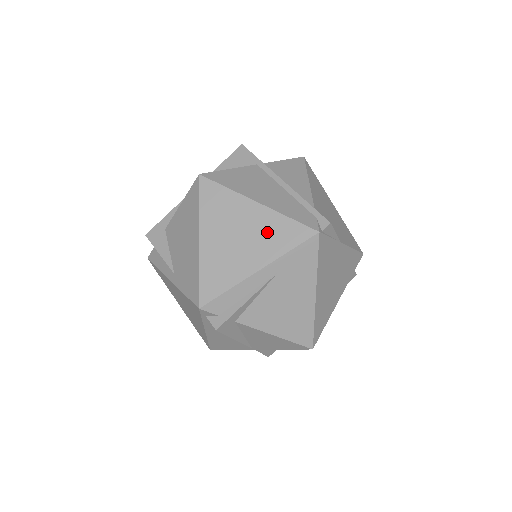
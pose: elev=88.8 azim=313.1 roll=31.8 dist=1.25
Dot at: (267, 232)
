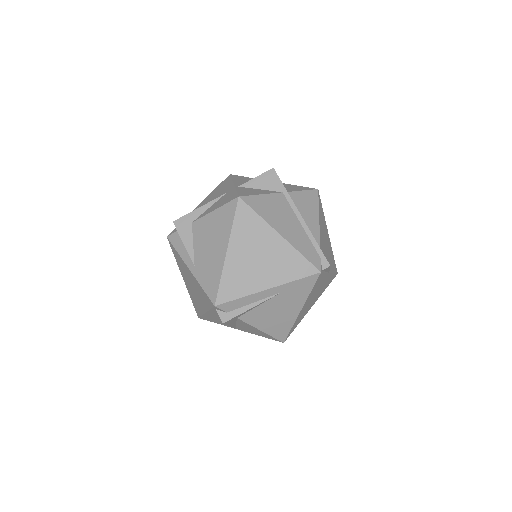
Dot at: (282, 261)
